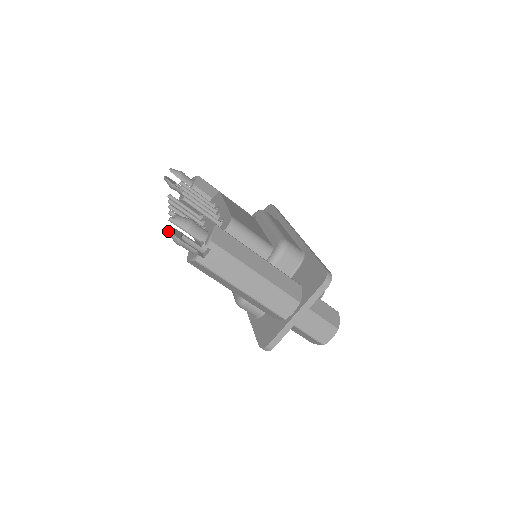
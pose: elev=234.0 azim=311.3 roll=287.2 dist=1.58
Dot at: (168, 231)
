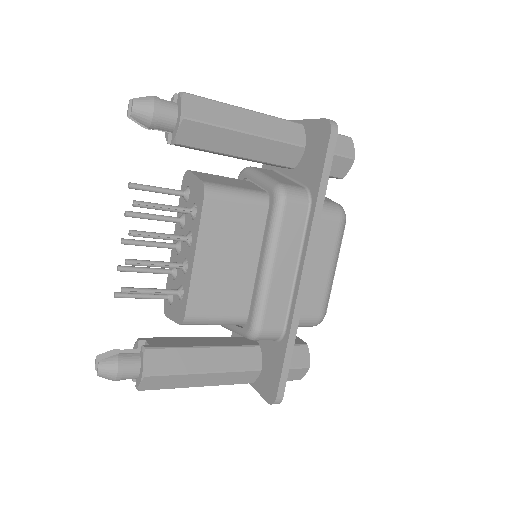
Dot at: occluded
